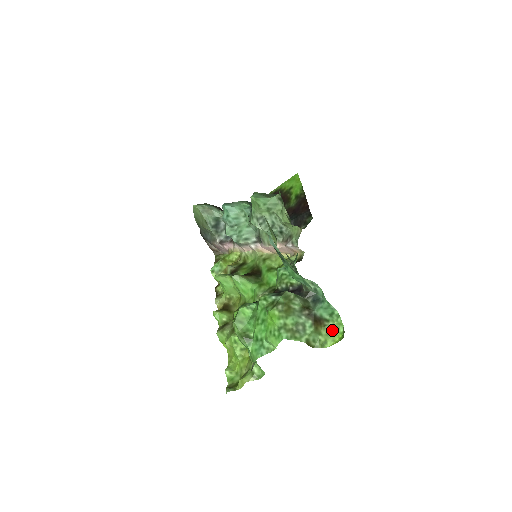
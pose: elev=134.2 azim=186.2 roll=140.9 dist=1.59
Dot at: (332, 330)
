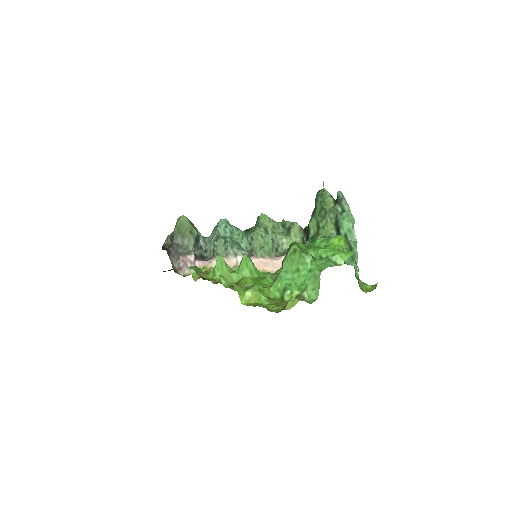
Dot at: (364, 284)
